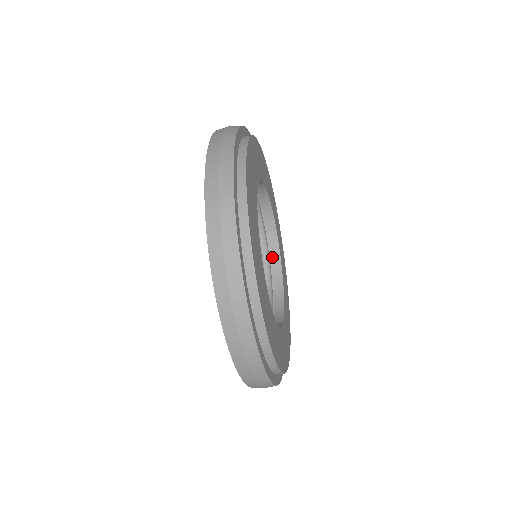
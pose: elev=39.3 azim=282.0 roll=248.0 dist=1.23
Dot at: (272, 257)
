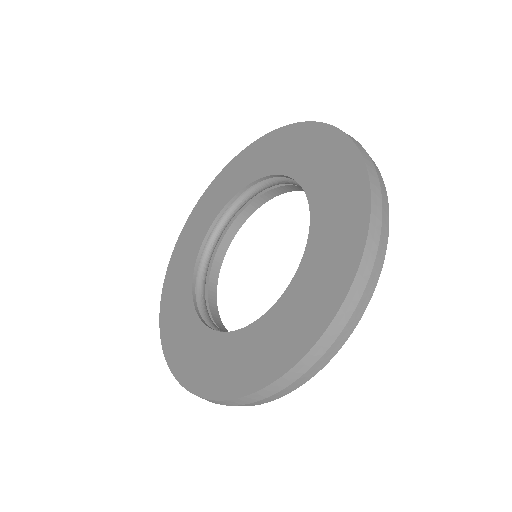
Dot at: (221, 245)
